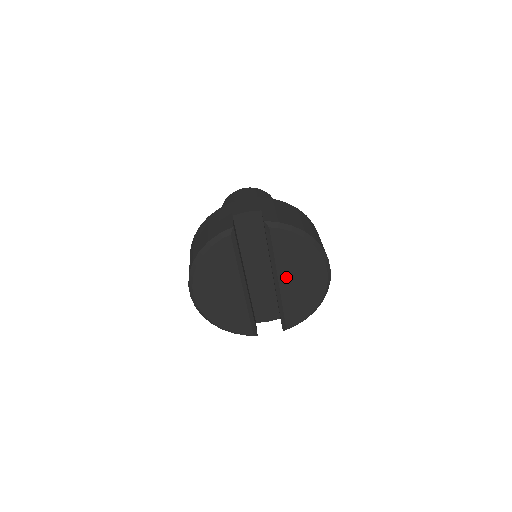
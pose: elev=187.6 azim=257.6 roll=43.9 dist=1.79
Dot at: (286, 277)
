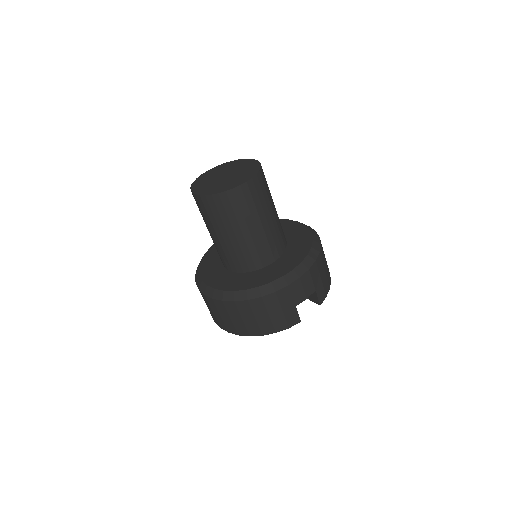
Dot at: occluded
